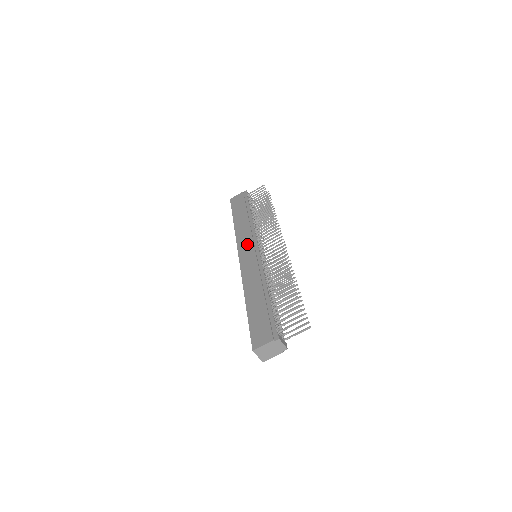
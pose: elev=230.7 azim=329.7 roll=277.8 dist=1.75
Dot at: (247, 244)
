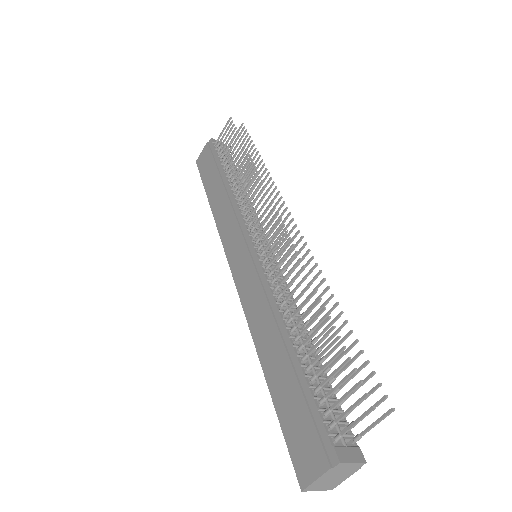
Dot at: (235, 241)
